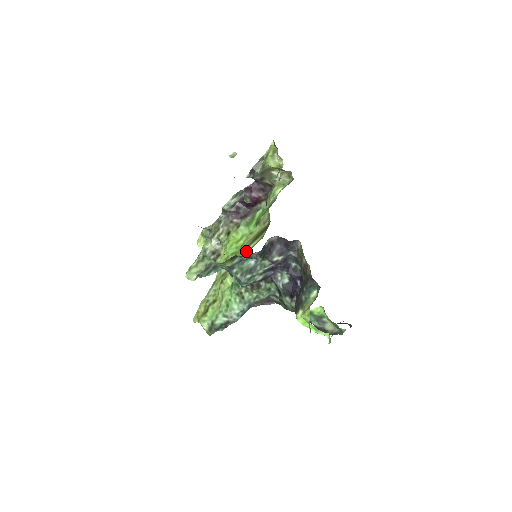
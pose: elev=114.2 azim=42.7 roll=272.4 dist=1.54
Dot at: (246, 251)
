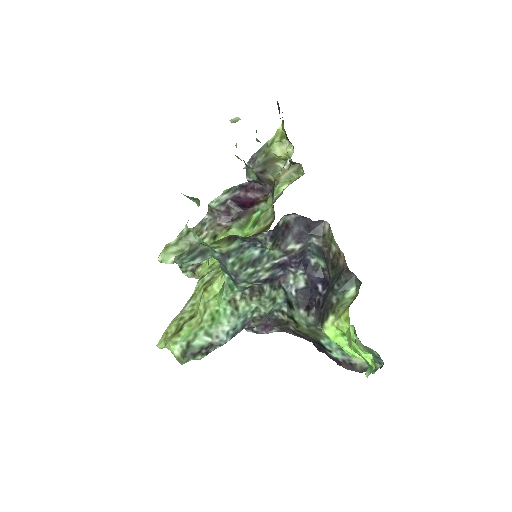
Dot at: occluded
